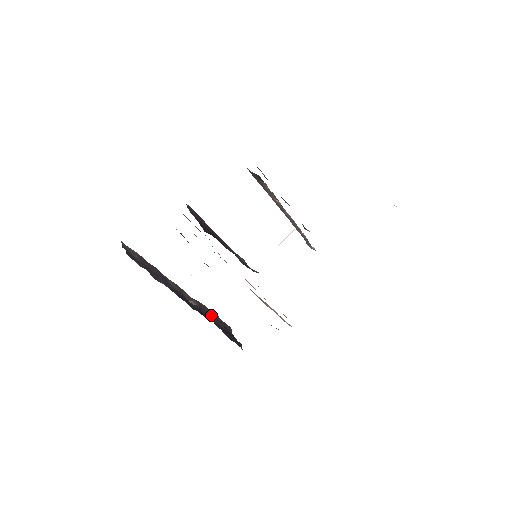
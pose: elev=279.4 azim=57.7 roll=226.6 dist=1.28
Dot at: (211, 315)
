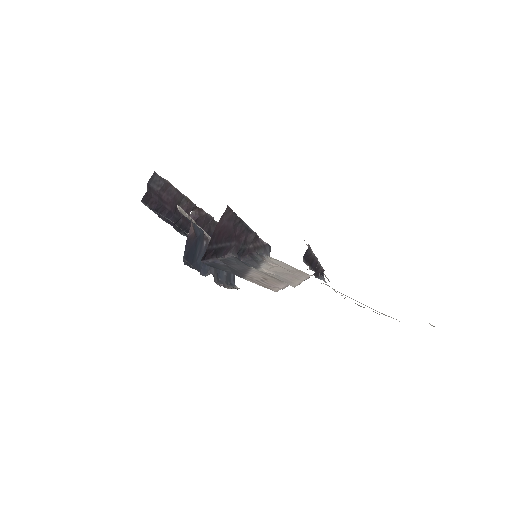
Dot at: (203, 224)
